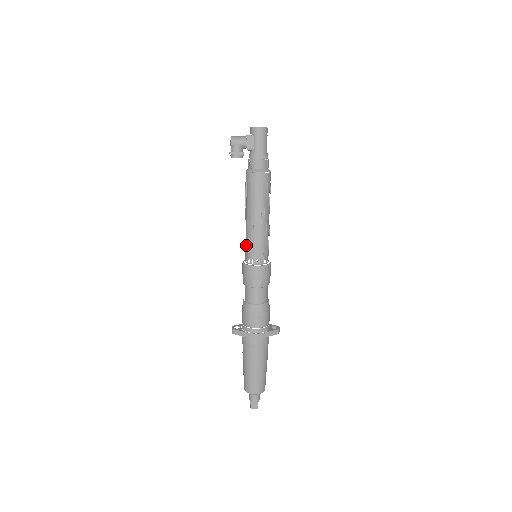
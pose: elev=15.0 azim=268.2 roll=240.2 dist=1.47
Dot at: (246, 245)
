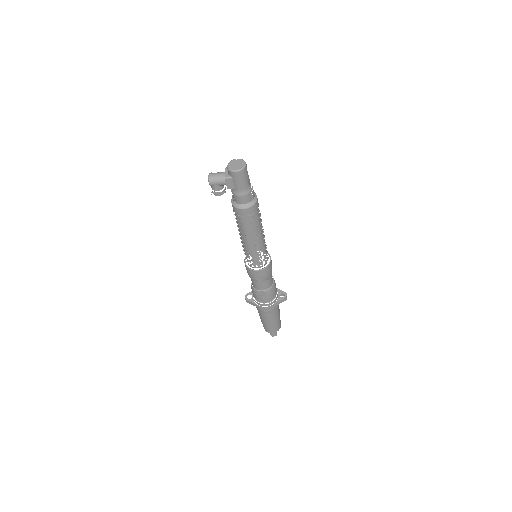
Dot at: (245, 247)
